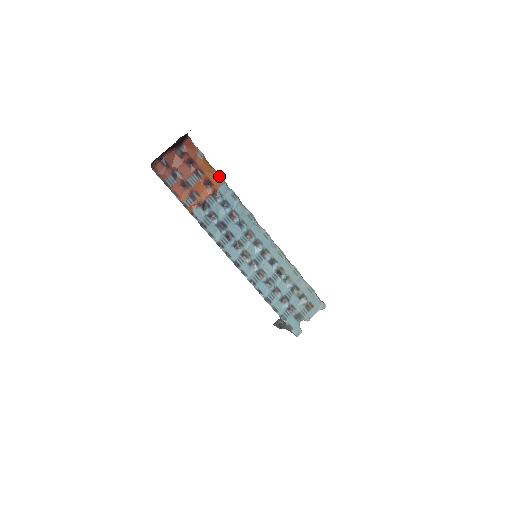
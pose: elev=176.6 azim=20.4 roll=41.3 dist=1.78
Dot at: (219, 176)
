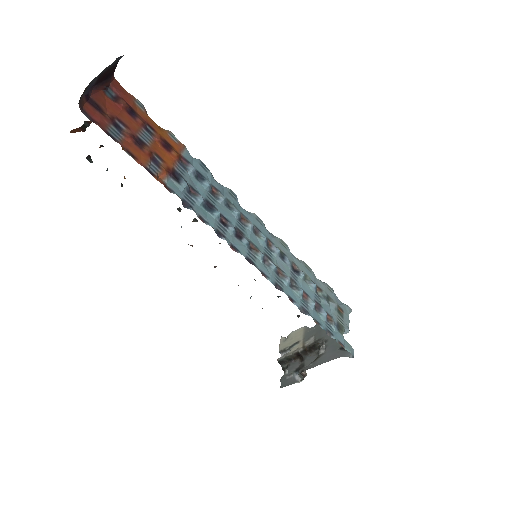
Dot at: (174, 137)
